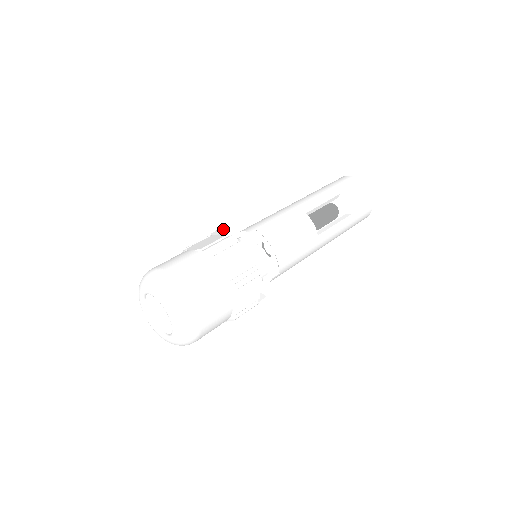
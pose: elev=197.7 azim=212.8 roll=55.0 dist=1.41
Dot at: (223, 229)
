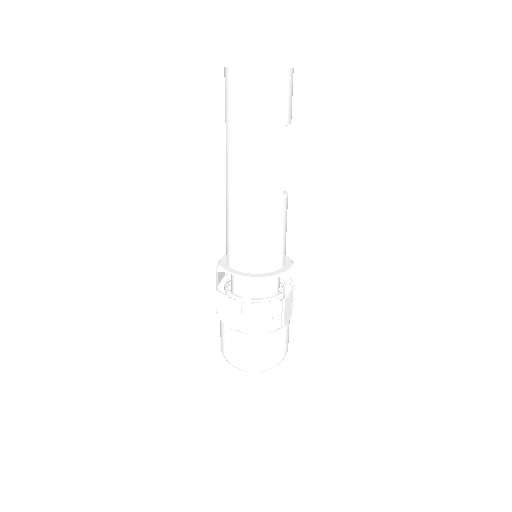
Dot at: occluded
